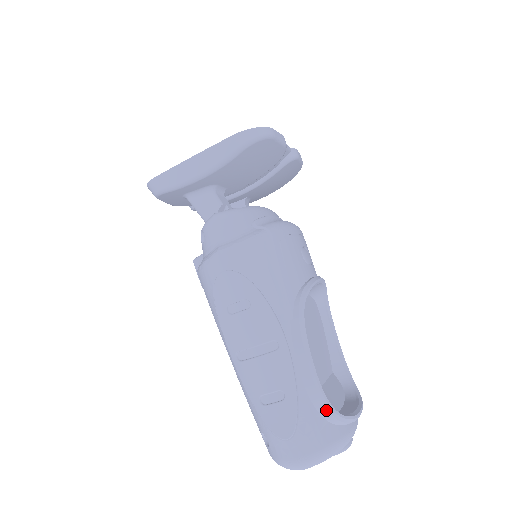
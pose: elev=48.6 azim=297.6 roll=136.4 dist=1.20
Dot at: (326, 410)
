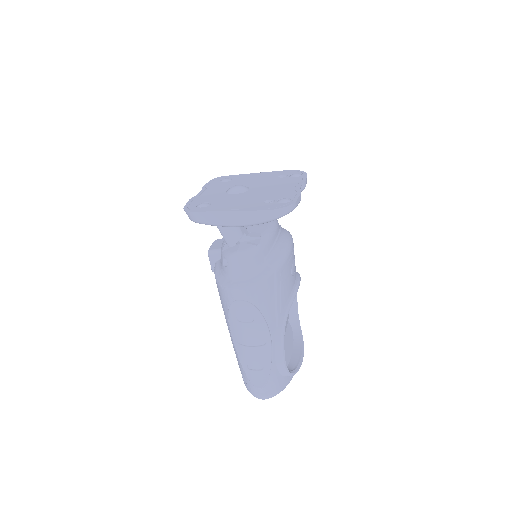
Dot at: (285, 374)
